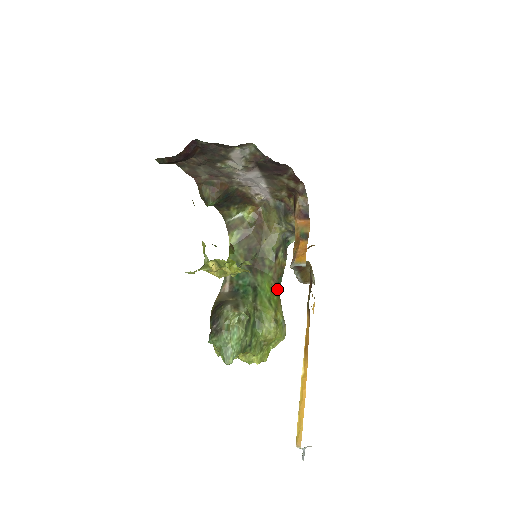
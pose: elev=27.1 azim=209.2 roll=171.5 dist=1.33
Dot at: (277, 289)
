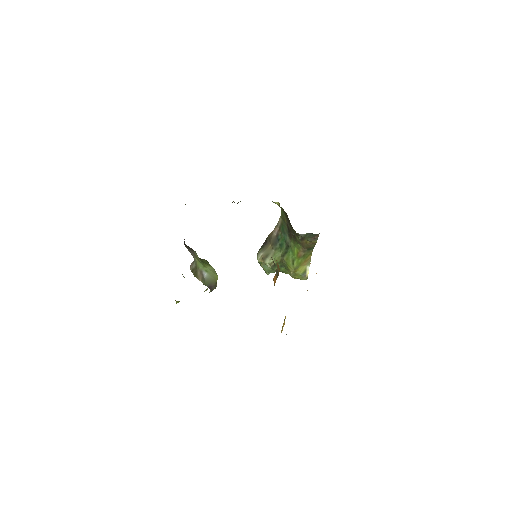
Dot at: (306, 253)
